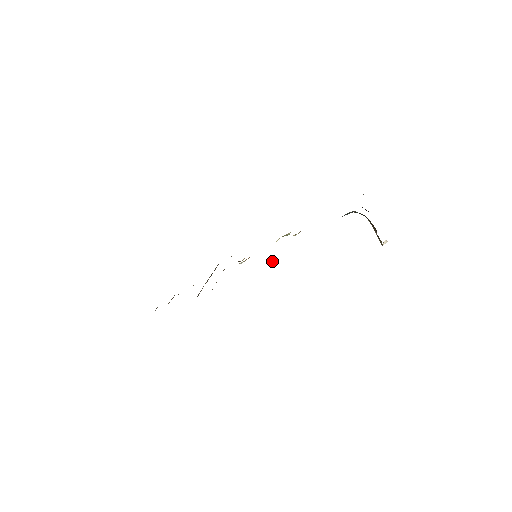
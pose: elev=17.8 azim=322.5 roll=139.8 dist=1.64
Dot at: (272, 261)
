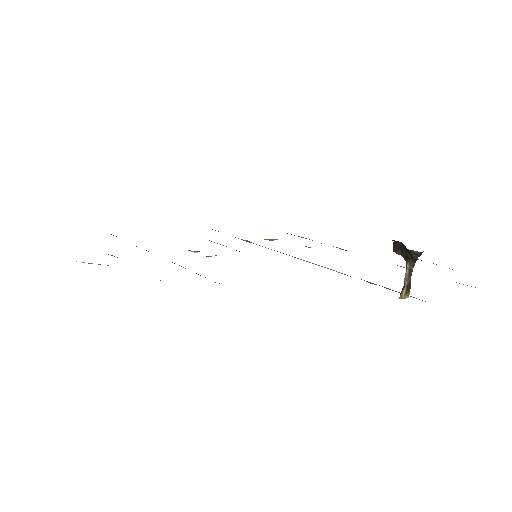
Dot at: (370, 282)
